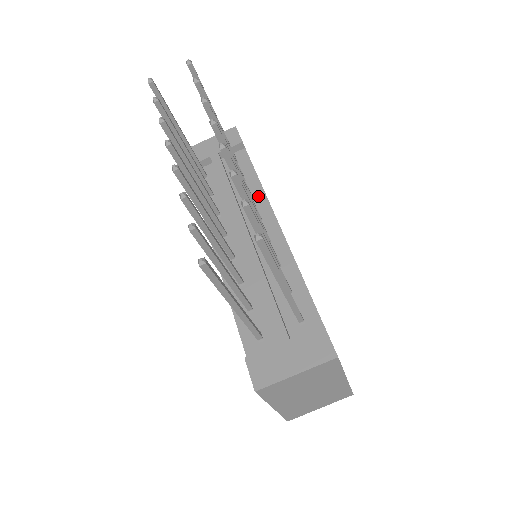
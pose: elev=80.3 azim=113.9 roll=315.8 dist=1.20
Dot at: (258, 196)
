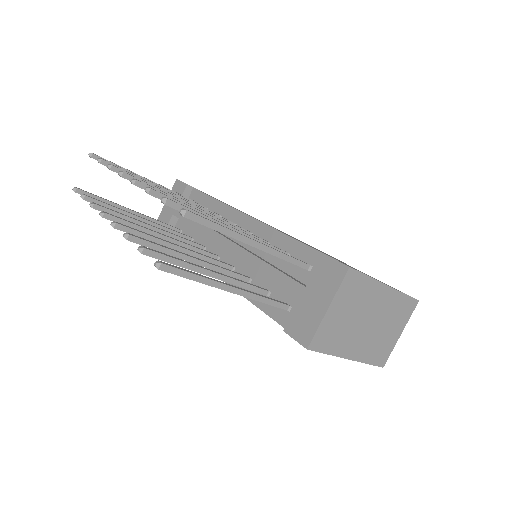
Dot at: (222, 210)
